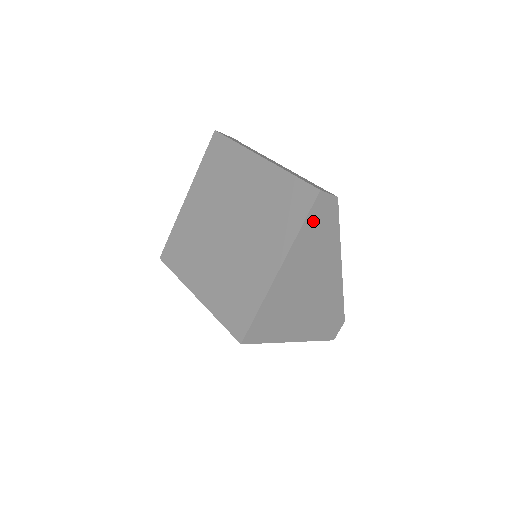
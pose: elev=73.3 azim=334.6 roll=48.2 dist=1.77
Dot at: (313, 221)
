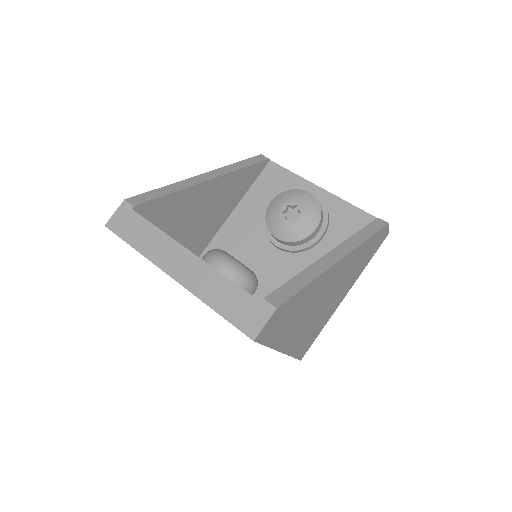
Dot at: (273, 333)
